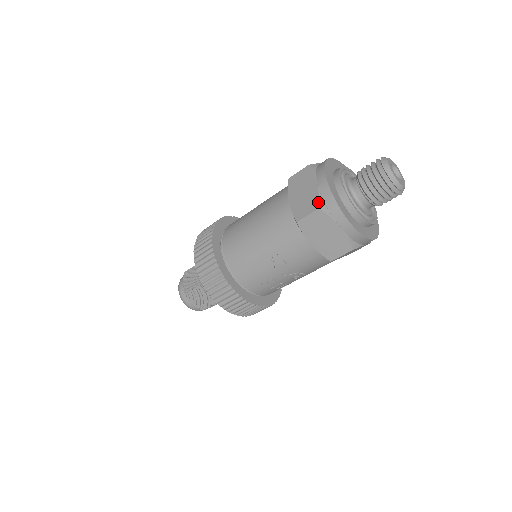
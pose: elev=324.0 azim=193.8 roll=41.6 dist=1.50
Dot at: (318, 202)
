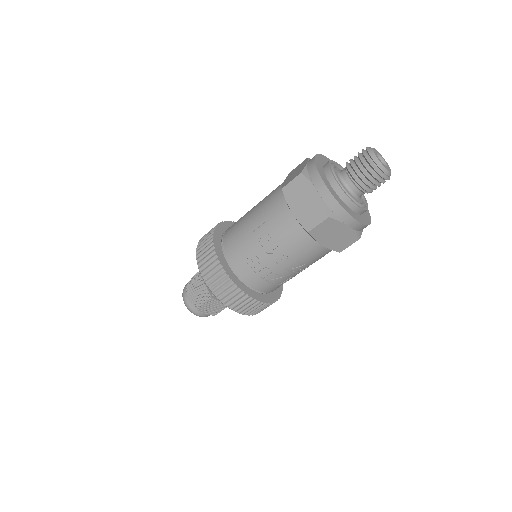
Dot at: (302, 170)
